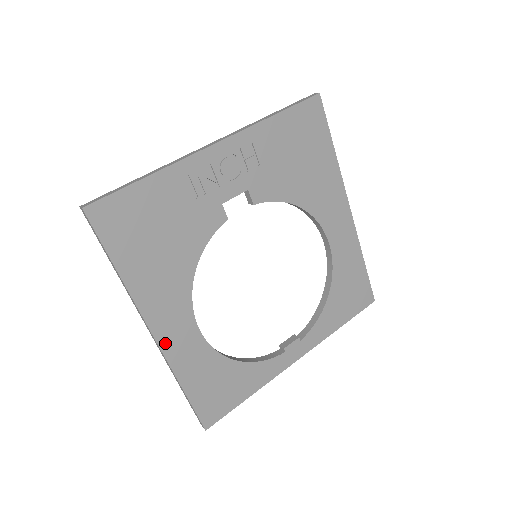
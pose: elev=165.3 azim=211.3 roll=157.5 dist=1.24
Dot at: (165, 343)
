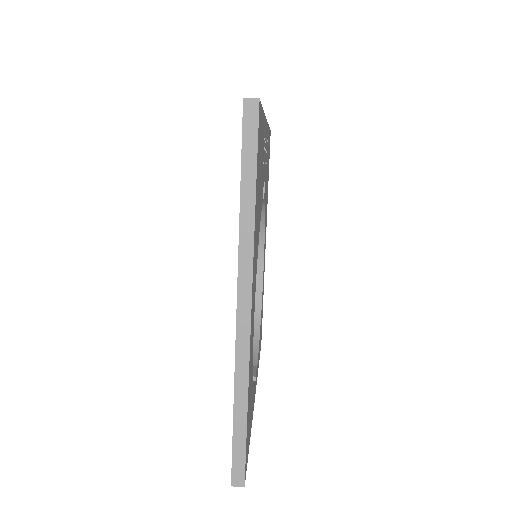
Dot at: (251, 329)
